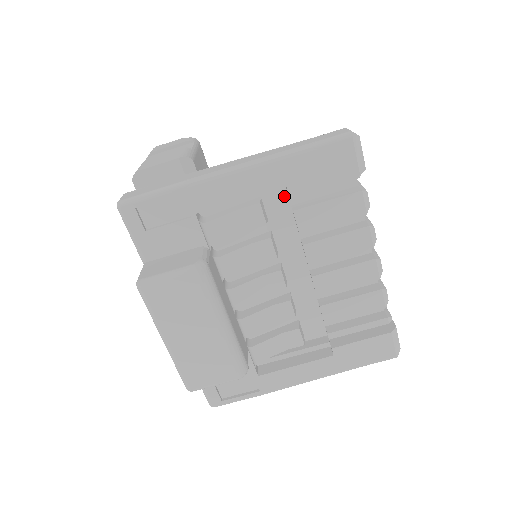
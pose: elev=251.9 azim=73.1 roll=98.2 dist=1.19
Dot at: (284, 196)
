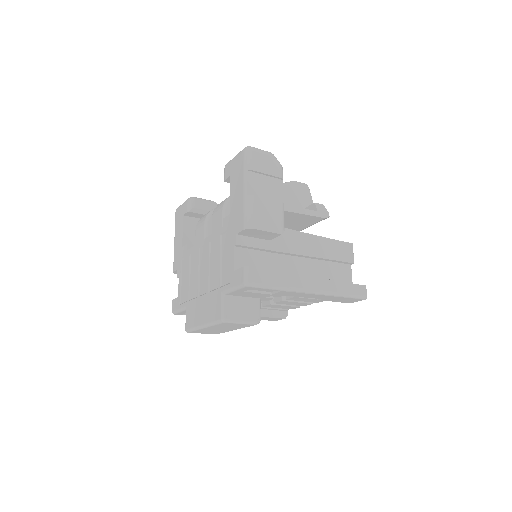
Dot at: occluded
